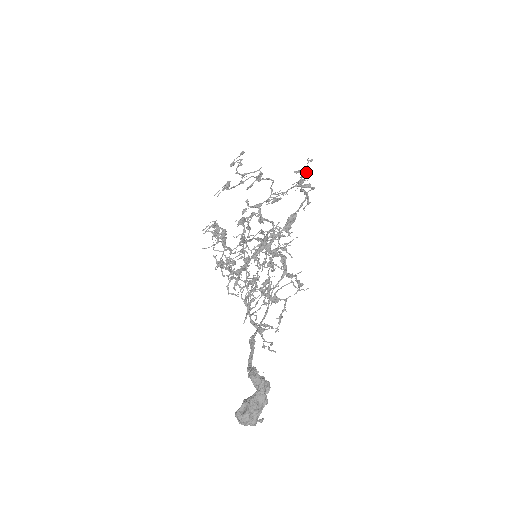
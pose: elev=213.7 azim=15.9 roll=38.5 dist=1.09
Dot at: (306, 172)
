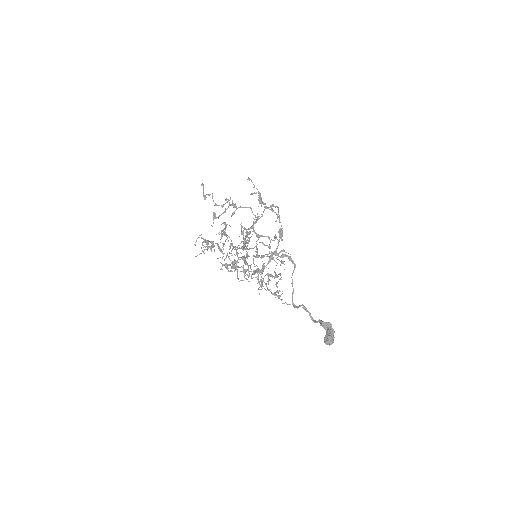
Dot at: (259, 193)
